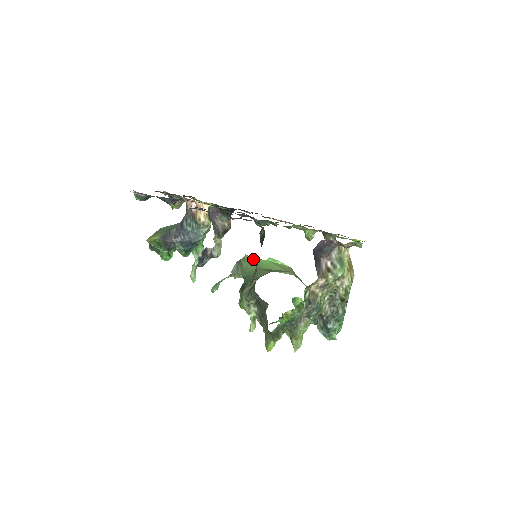
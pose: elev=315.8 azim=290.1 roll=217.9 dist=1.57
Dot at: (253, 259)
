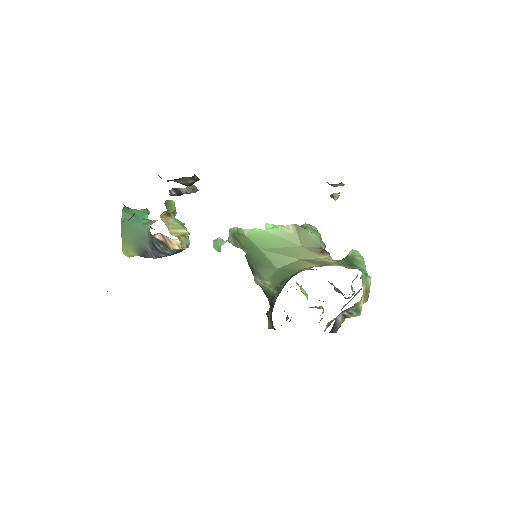
Dot at: (249, 235)
